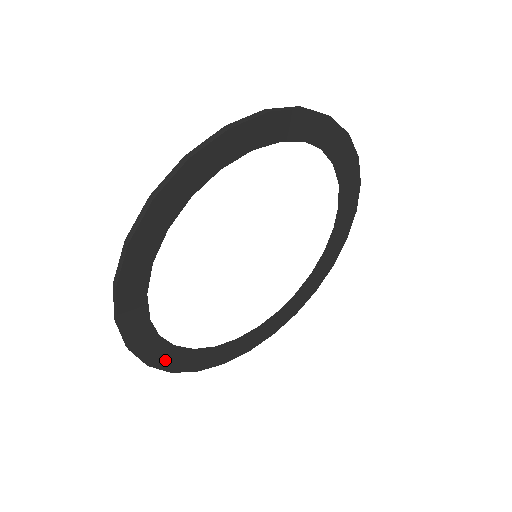
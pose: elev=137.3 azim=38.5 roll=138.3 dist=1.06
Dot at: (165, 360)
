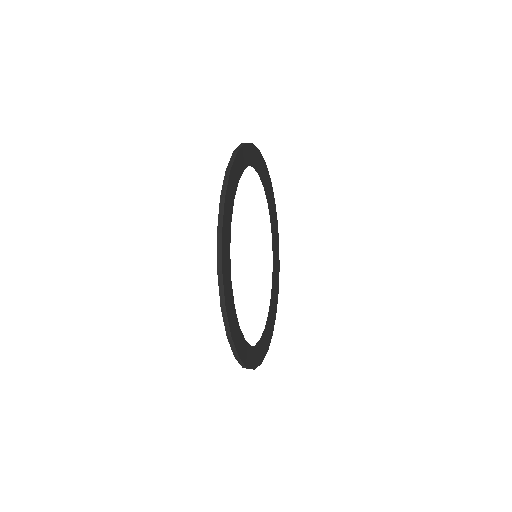
Dot at: (243, 353)
